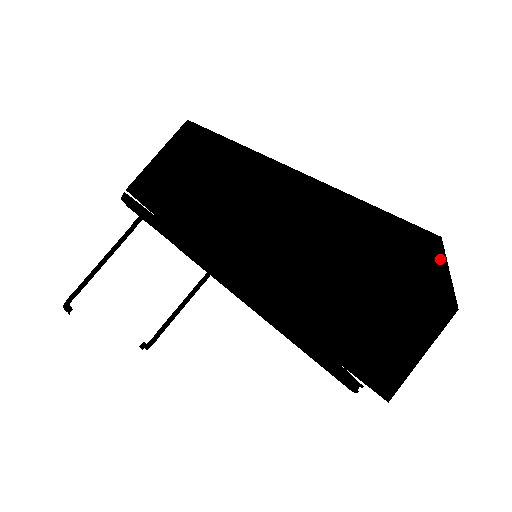
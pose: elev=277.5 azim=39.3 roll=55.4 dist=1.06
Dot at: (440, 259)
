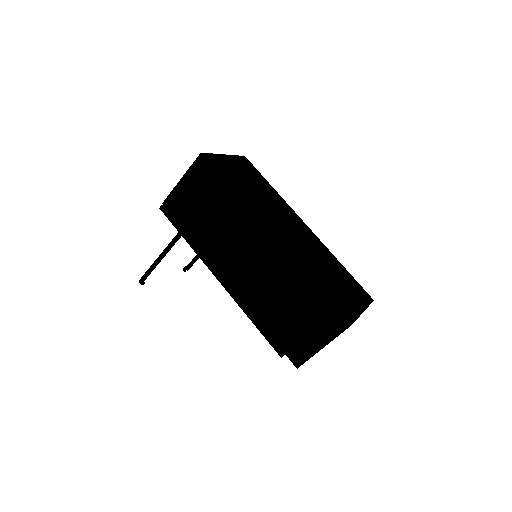
Dot at: occluded
